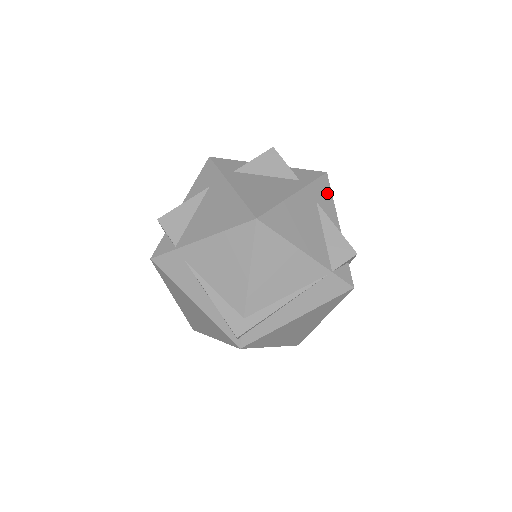
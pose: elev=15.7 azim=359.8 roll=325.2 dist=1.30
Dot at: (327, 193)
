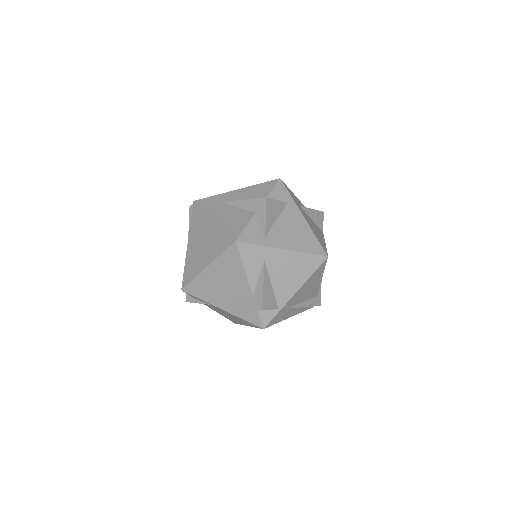
Dot at: (291, 192)
